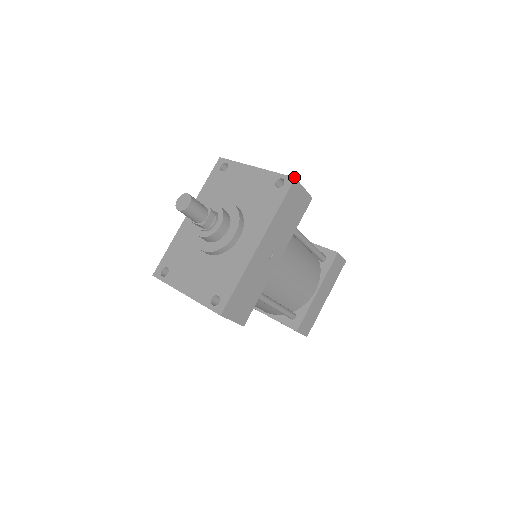
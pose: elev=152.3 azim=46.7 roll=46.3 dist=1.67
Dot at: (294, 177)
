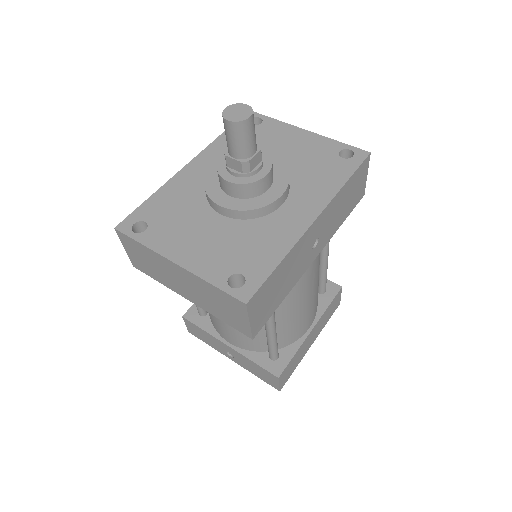
Dot at: occluded
